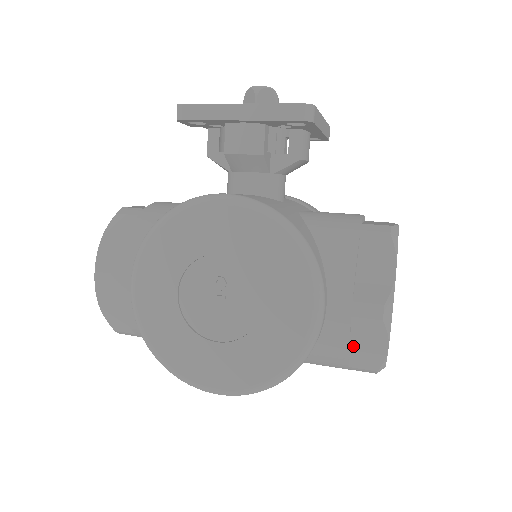
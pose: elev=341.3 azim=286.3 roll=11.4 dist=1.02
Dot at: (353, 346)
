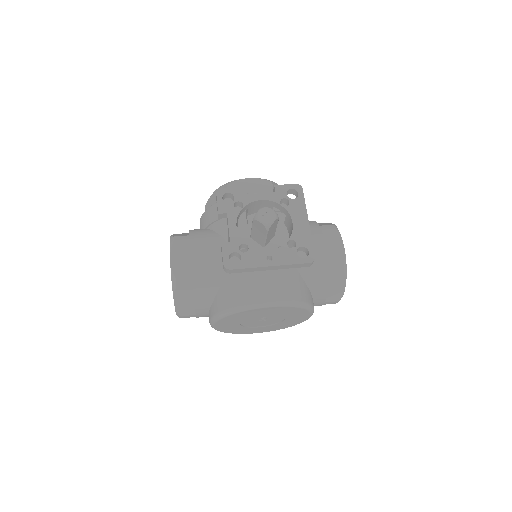
Dot at: occluded
